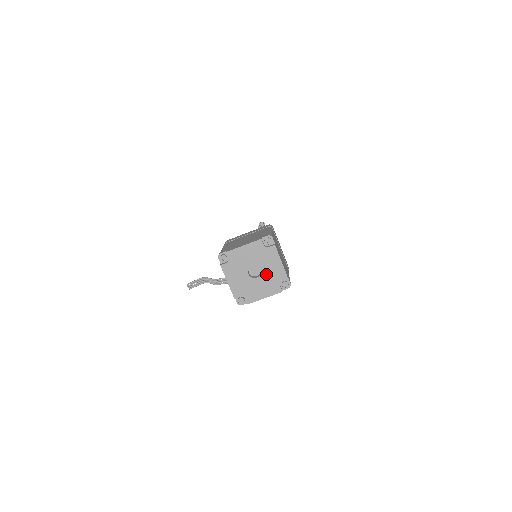
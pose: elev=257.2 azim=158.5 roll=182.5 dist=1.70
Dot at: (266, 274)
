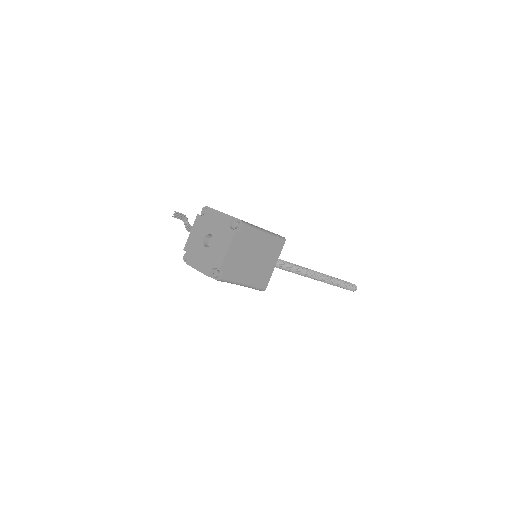
Dot at: (212, 250)
